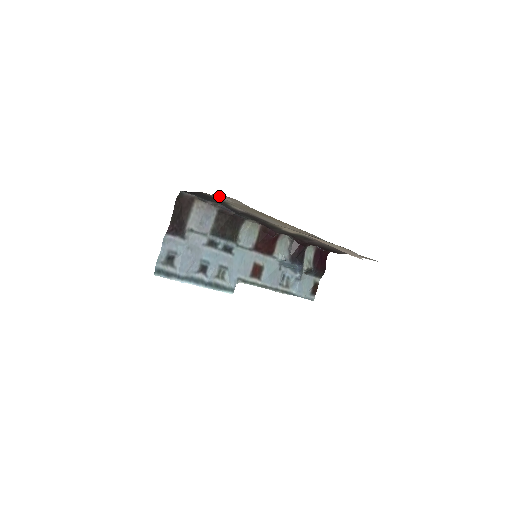
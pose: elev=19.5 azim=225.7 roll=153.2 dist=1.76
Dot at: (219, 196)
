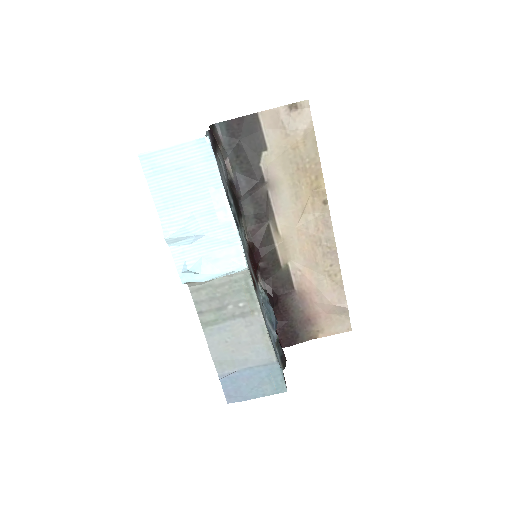
Dot at: (282, 112)
